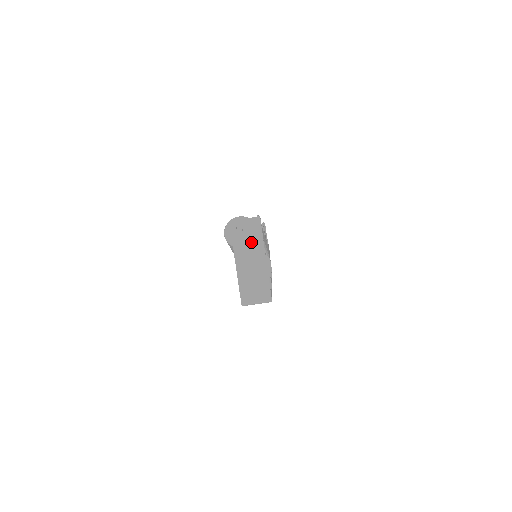
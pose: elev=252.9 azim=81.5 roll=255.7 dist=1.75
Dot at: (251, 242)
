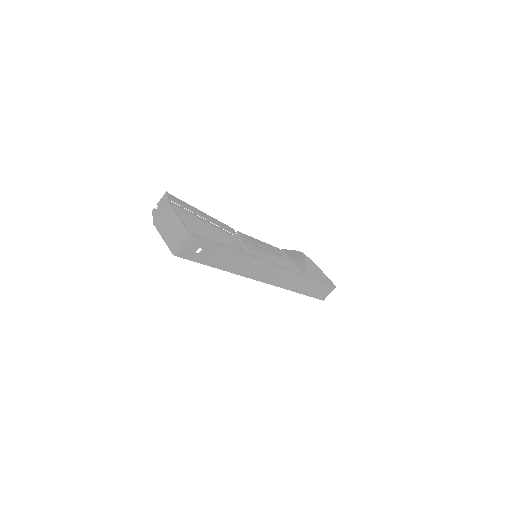
Dot at: (162, 209)
